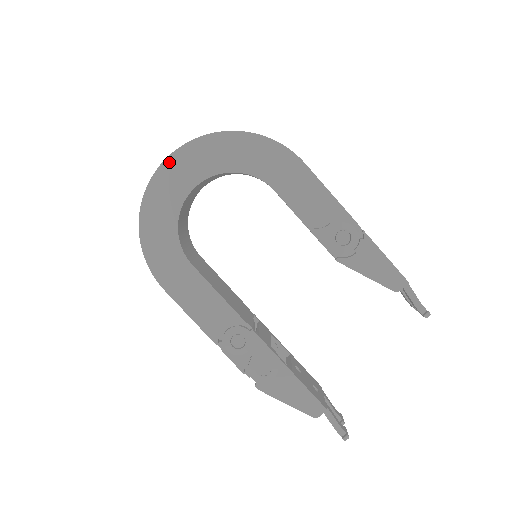
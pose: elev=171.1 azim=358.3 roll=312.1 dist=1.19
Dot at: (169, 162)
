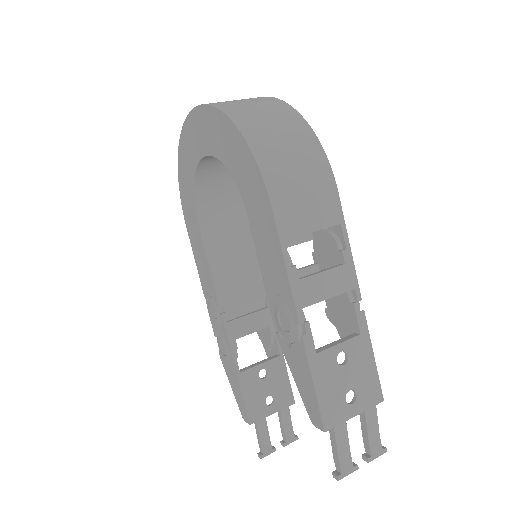
Dot at: (192, 116)
